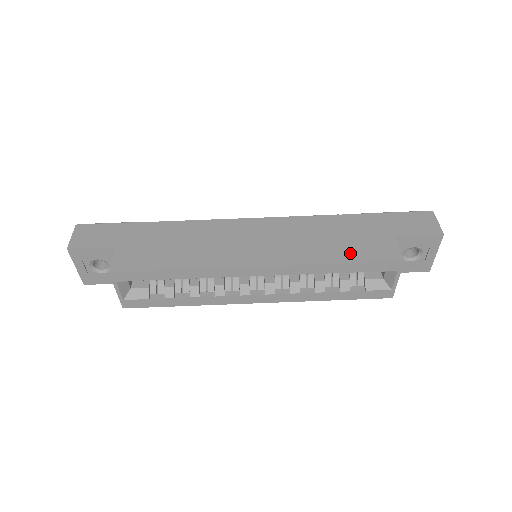
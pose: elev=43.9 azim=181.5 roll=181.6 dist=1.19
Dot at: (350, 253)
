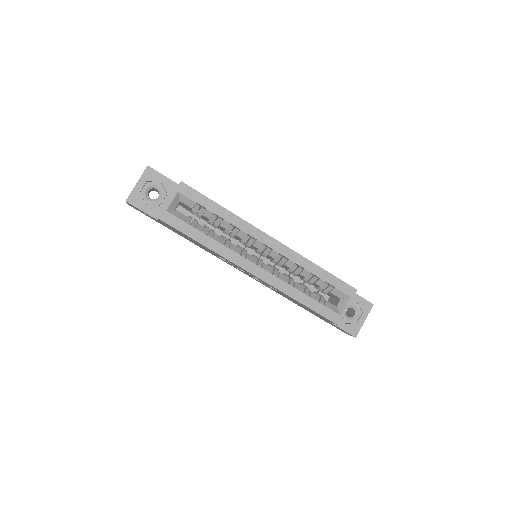
Dot at: occluded
